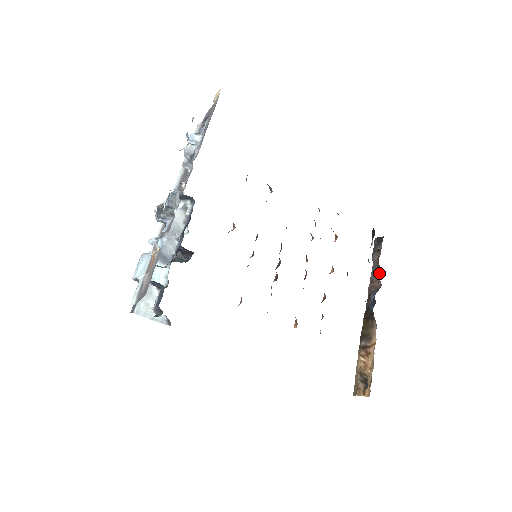
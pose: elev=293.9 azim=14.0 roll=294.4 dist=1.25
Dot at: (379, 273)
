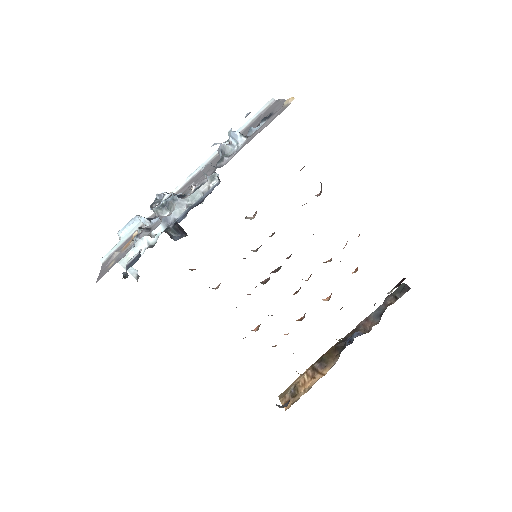
Dot at: (378, 318)
